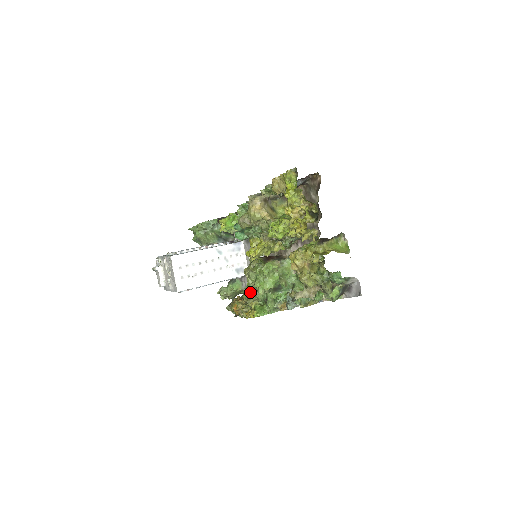
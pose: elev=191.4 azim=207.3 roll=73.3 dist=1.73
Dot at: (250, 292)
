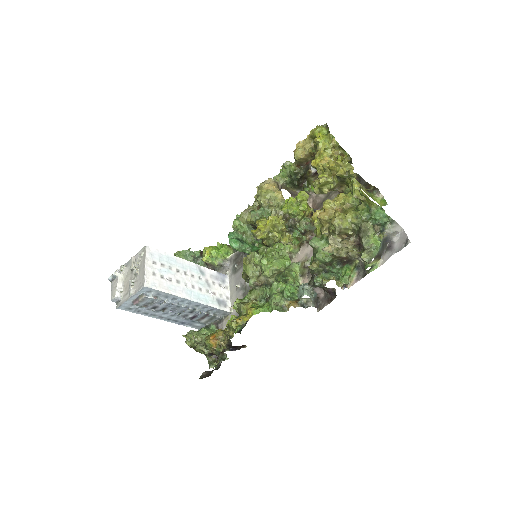
Dot at: occluded
